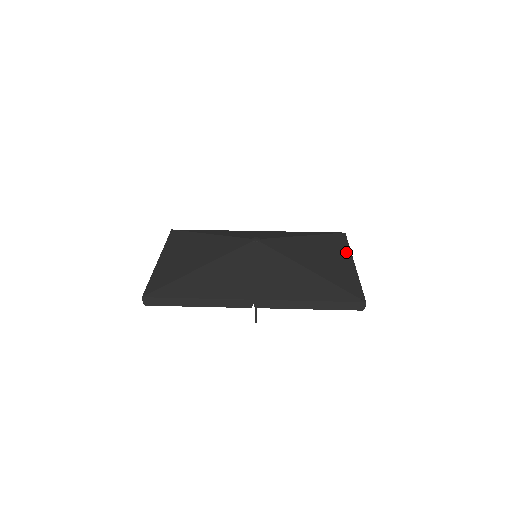
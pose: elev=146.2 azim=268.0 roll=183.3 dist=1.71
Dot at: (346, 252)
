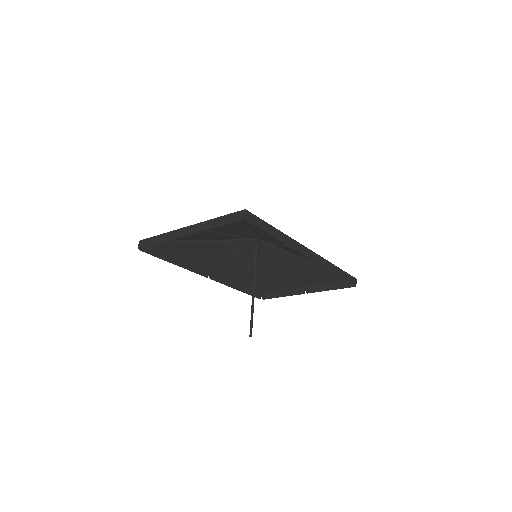
Dot at: (290, 286)
